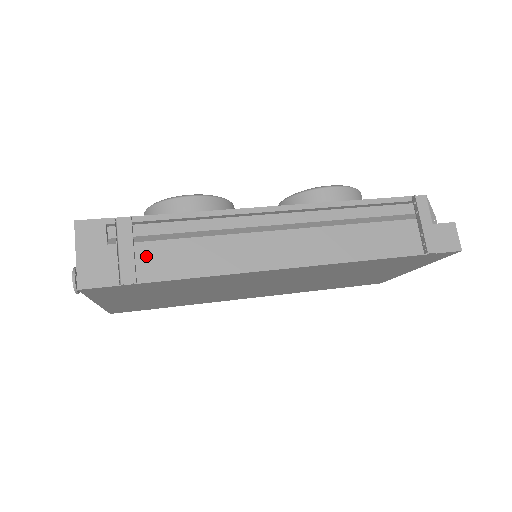
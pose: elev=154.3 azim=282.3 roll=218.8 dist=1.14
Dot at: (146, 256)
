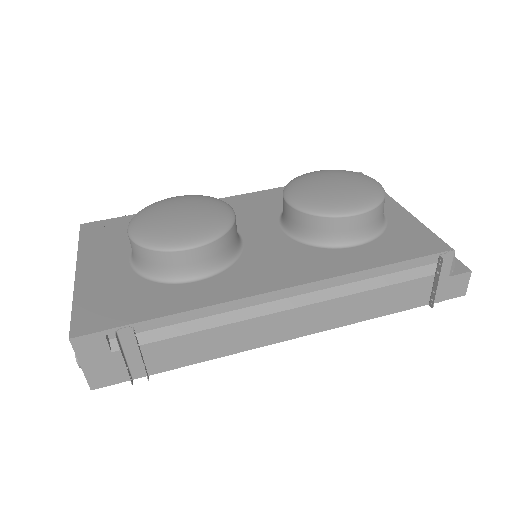
Dot at: (154, 354)
